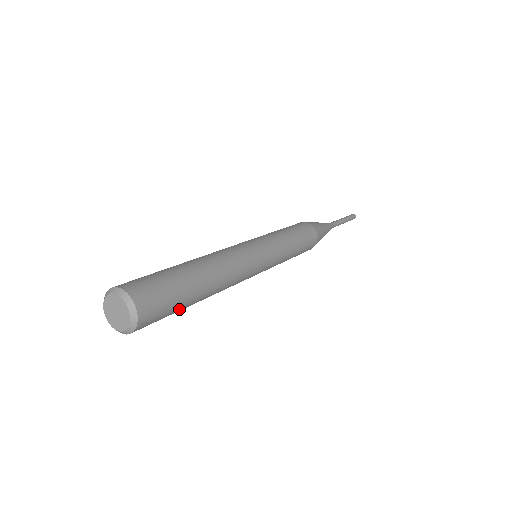
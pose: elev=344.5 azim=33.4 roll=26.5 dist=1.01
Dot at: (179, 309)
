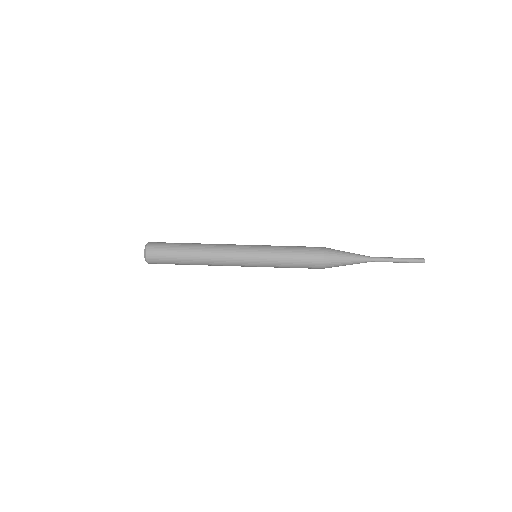
Dot at: occluded
